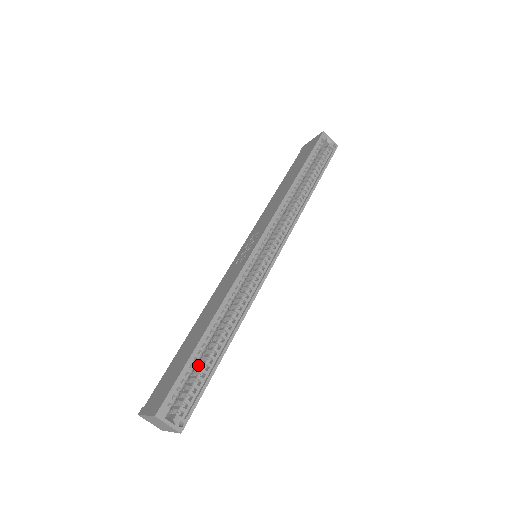
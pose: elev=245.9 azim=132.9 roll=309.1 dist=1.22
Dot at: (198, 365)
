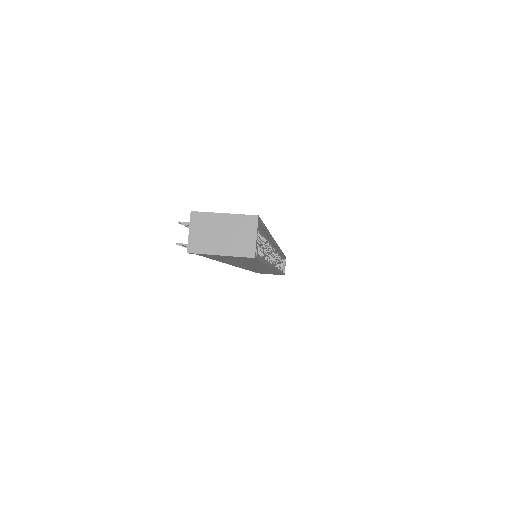
Dot at: occluded
